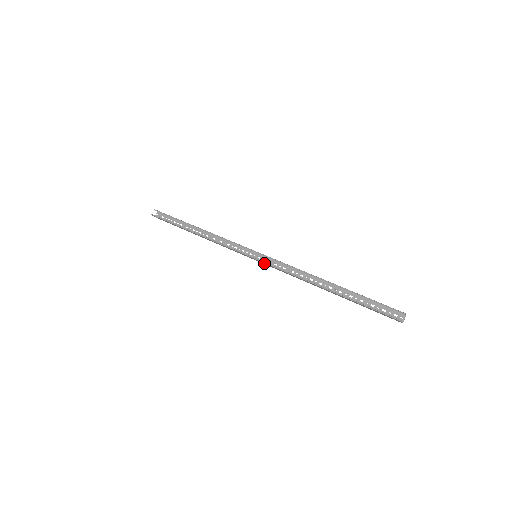
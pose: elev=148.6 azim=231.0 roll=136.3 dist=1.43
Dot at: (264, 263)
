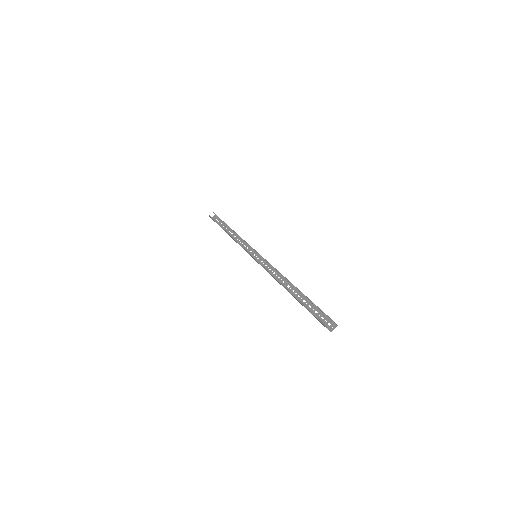
Dot at: (257, 262)
